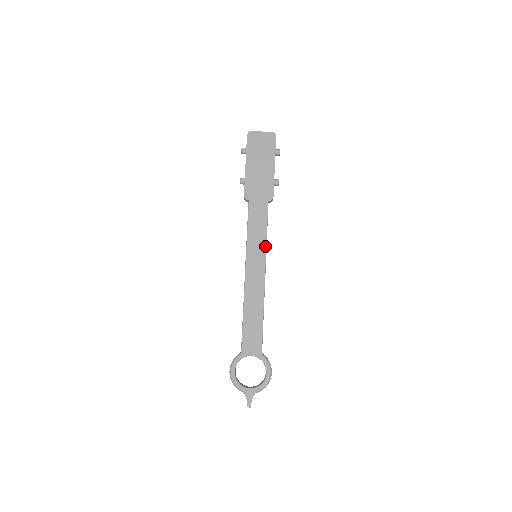
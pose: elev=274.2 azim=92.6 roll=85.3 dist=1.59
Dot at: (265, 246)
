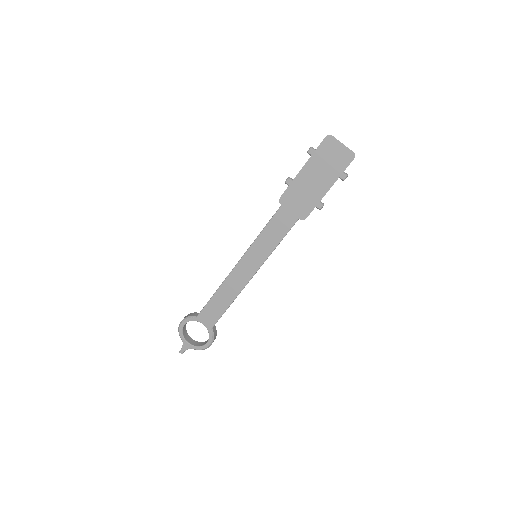
Dot at: (268, 255)
